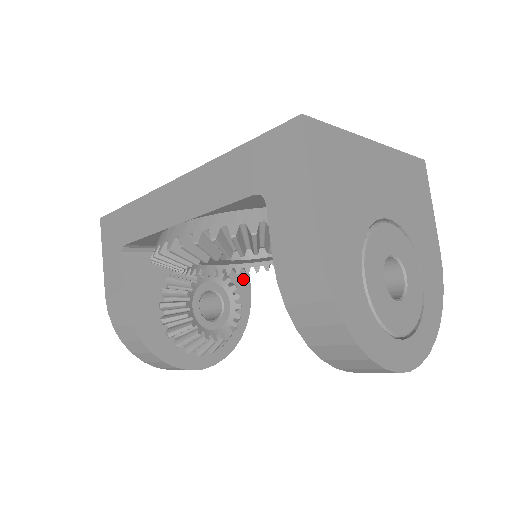
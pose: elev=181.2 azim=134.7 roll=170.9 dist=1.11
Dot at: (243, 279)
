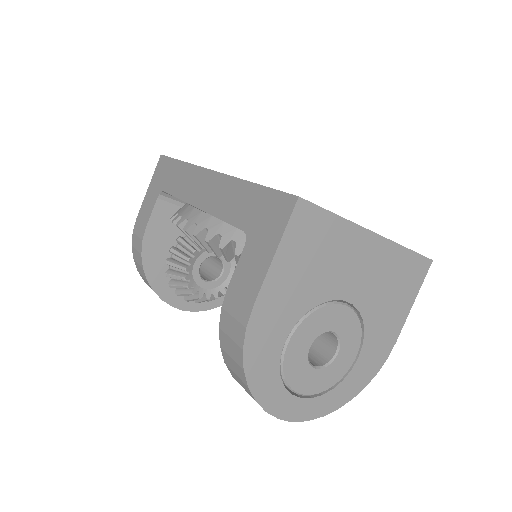
Dot at: occluded
